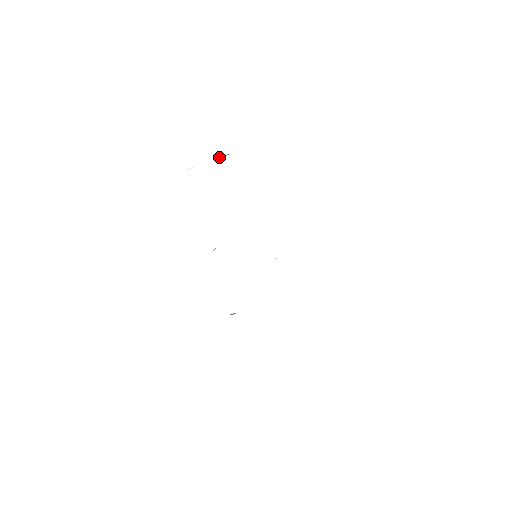
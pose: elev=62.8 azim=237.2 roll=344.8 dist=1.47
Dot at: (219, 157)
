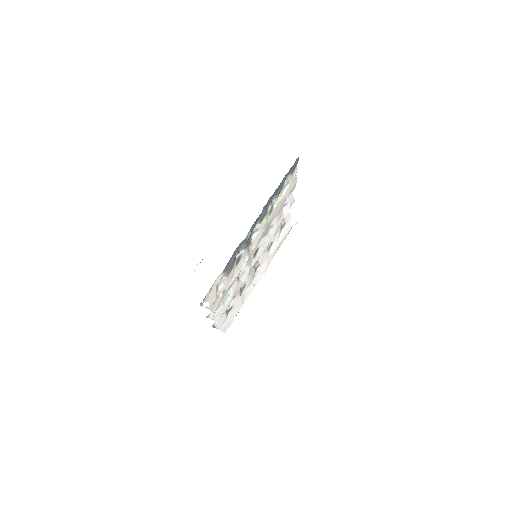
Dot at: occluded
